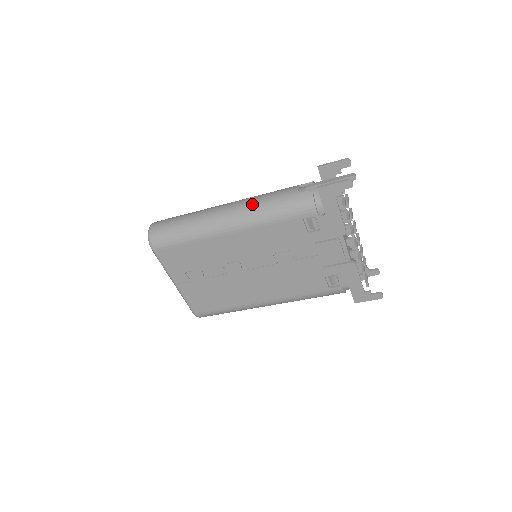
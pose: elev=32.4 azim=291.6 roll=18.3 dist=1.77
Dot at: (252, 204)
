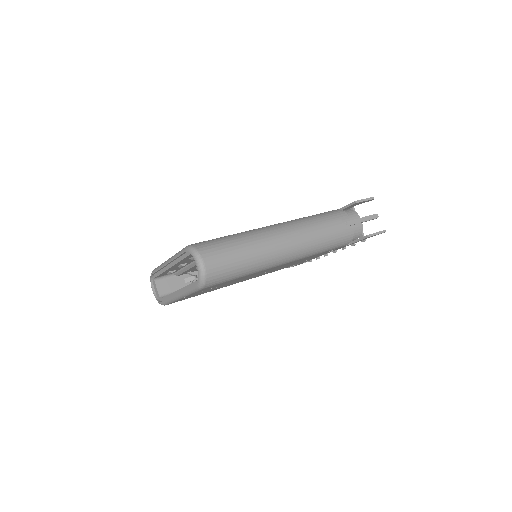
Dot at: (311, 241)
